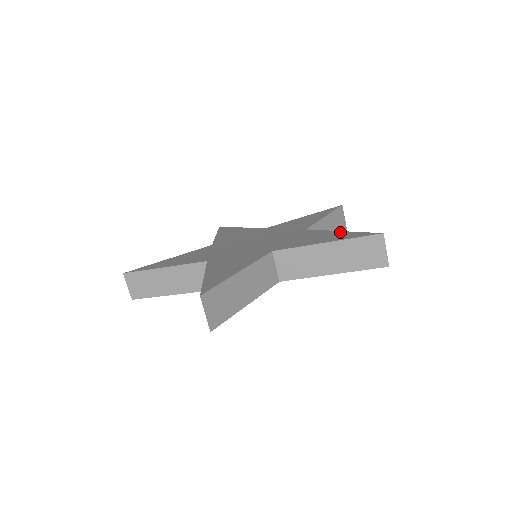
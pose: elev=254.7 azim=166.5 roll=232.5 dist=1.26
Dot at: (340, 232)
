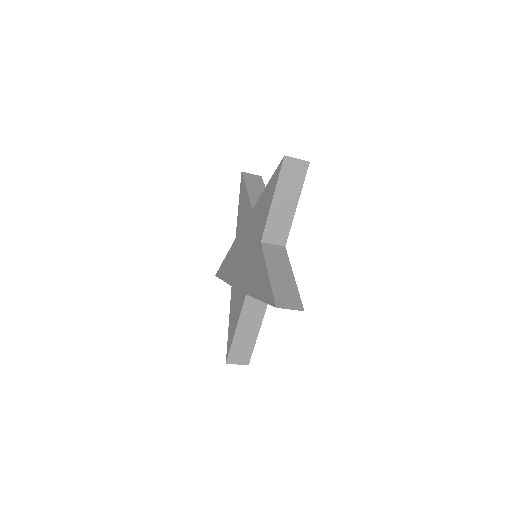
Dot at: (268, 186)
